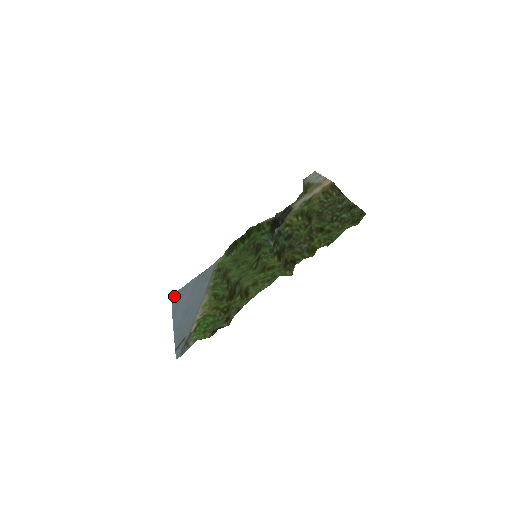
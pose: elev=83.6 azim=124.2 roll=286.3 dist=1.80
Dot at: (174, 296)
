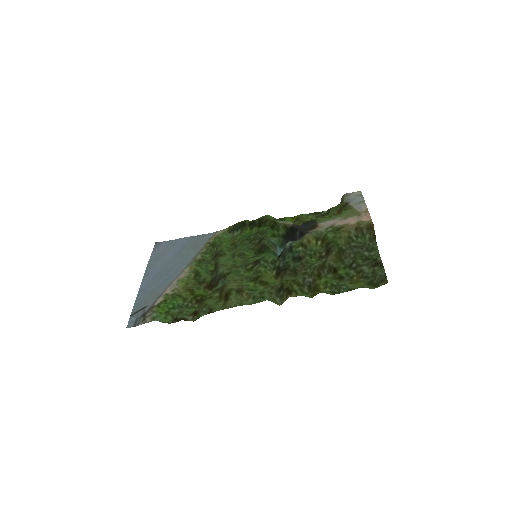
Dot at: (158, 246)
